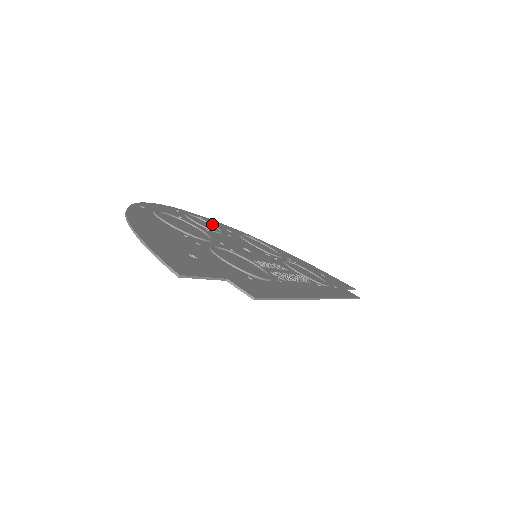
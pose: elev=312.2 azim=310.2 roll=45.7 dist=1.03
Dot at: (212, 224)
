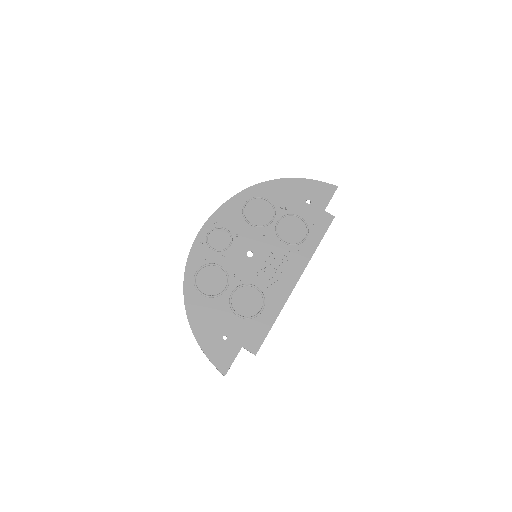
Dot at: (224, 229)
